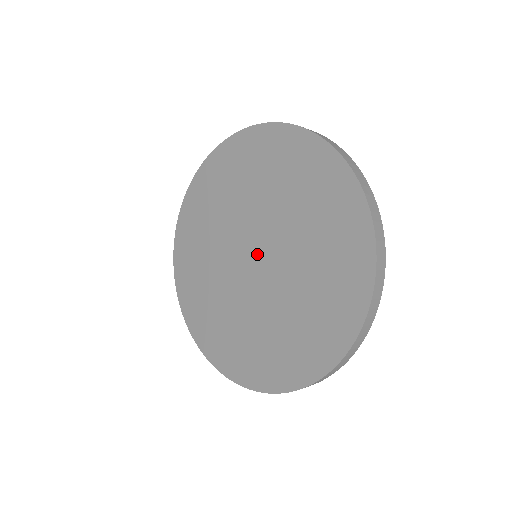
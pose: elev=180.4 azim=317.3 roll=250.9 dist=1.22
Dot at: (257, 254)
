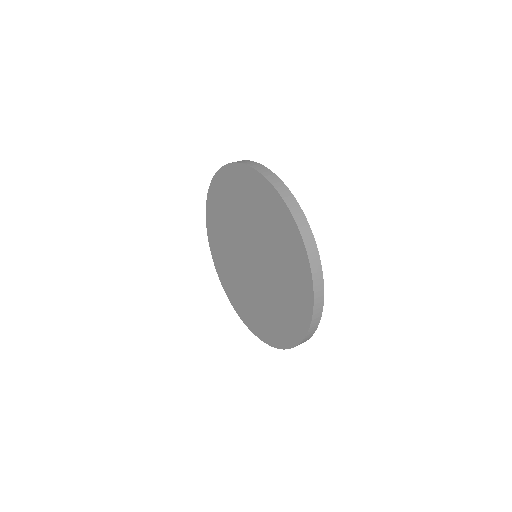
Dot at: (252, 256)
